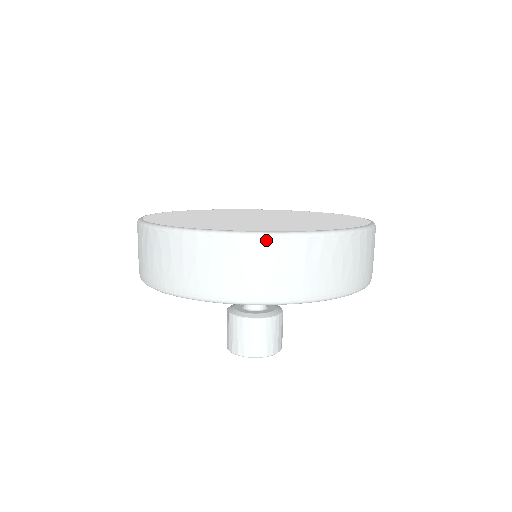
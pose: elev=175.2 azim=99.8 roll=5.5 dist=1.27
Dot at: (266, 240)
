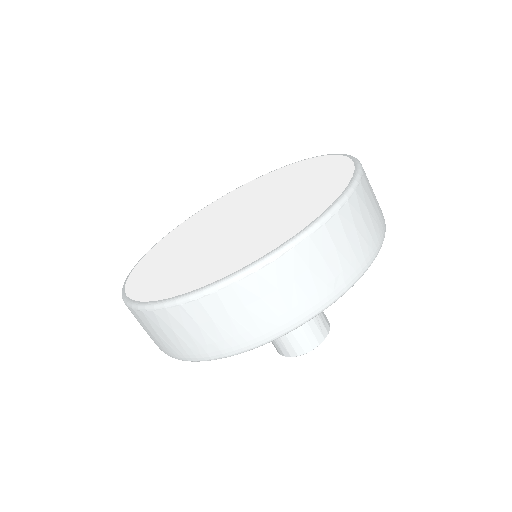
Dot at: (178, 307)
